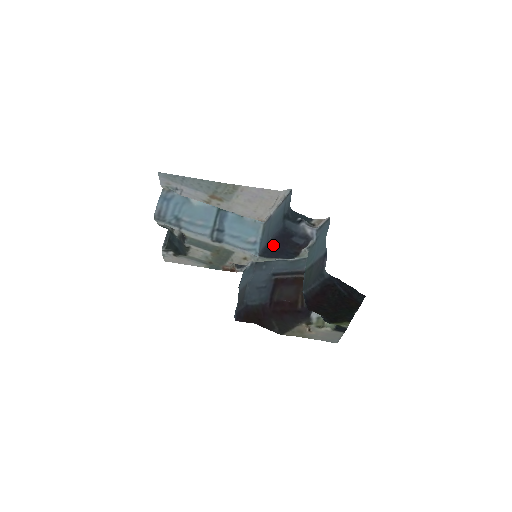
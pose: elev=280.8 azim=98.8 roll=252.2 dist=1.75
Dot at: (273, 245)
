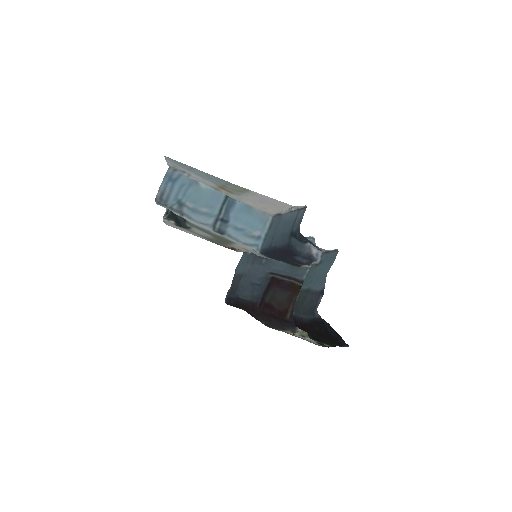
Dot at: (275, 251)
